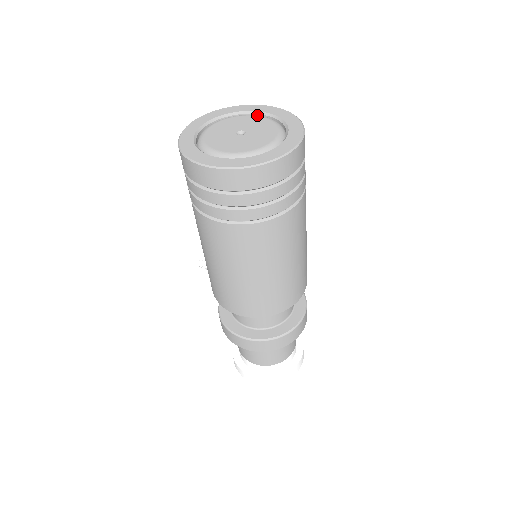
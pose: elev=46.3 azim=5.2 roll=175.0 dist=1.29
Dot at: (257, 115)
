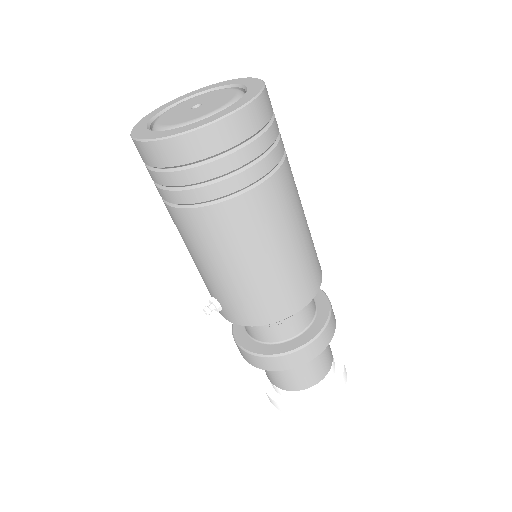
Dot at: (185, 100)
